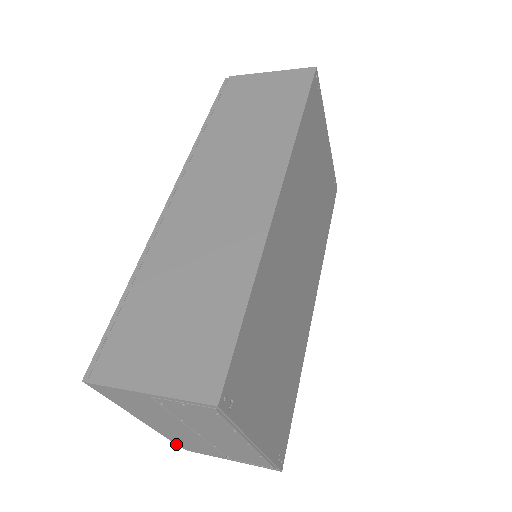
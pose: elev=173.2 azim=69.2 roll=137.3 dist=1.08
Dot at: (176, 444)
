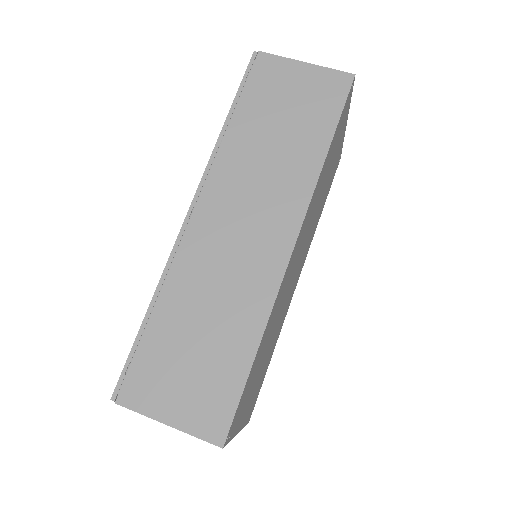
Dot at: occluded
